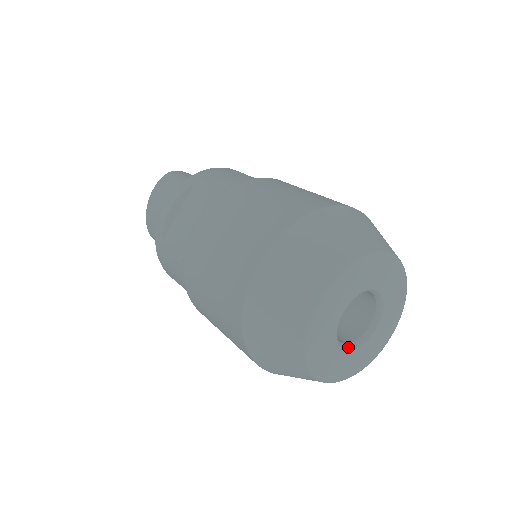
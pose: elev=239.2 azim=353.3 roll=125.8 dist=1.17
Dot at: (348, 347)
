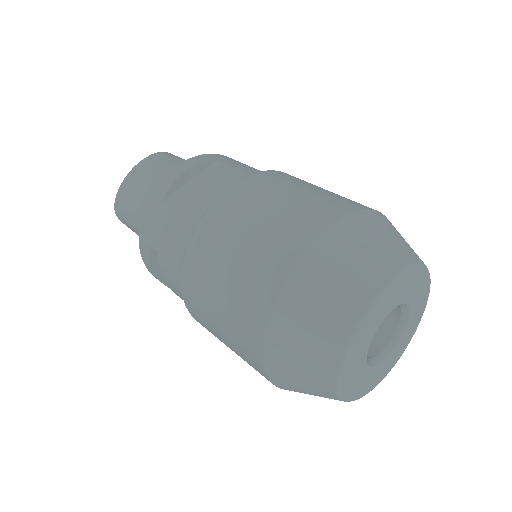
Dot at: (367, 362)
